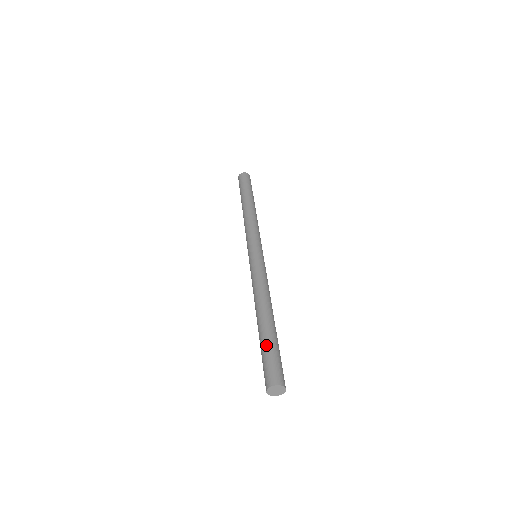
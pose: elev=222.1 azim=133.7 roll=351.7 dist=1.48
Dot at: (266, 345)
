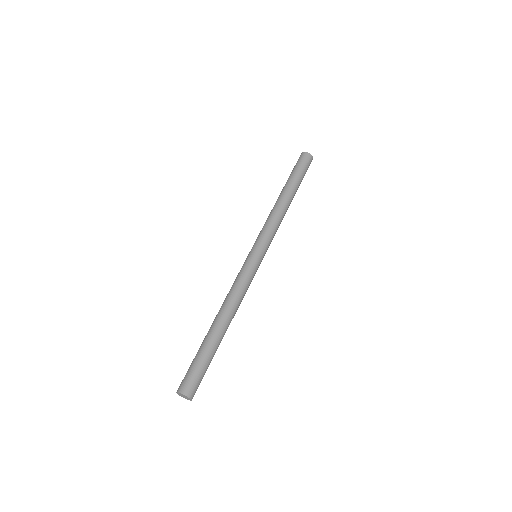
Dot at: (199, 353)
